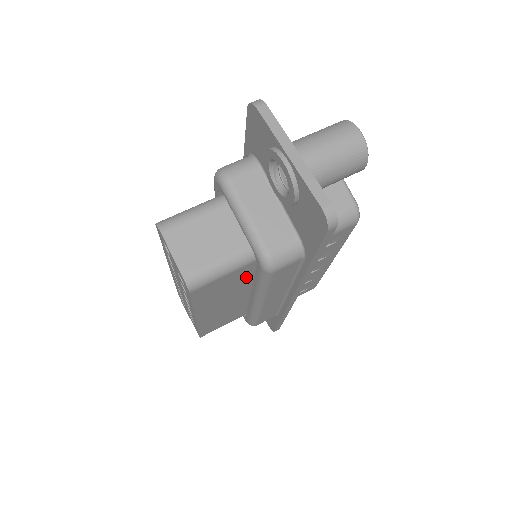
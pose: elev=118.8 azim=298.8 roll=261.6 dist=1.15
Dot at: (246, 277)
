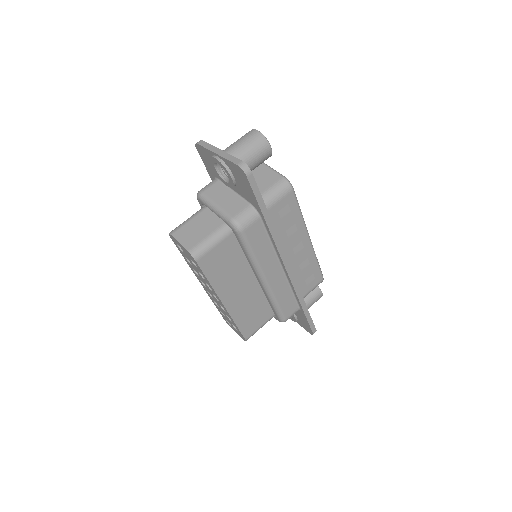
Dot at: (238, 253)
